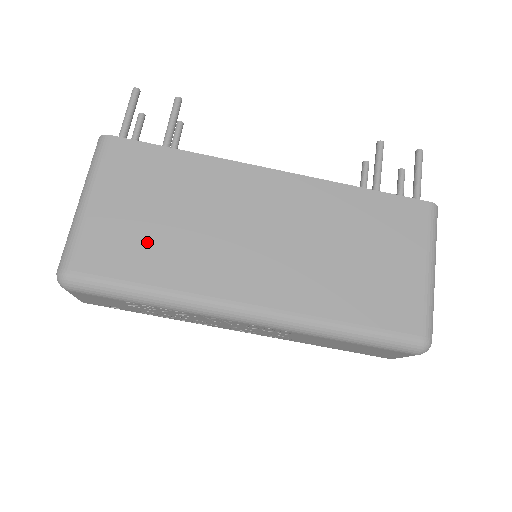
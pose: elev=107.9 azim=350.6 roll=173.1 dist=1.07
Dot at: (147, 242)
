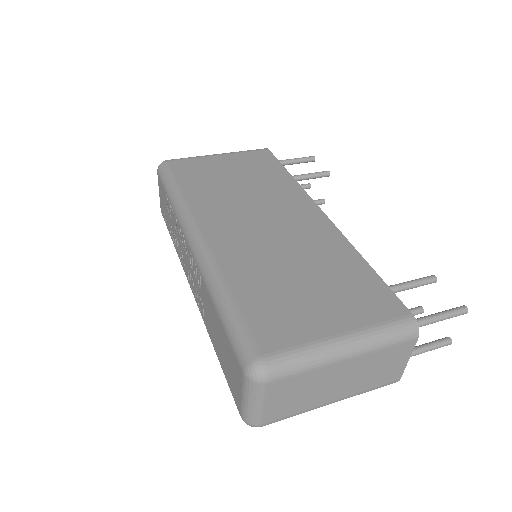
Dot at: (211, 179)
